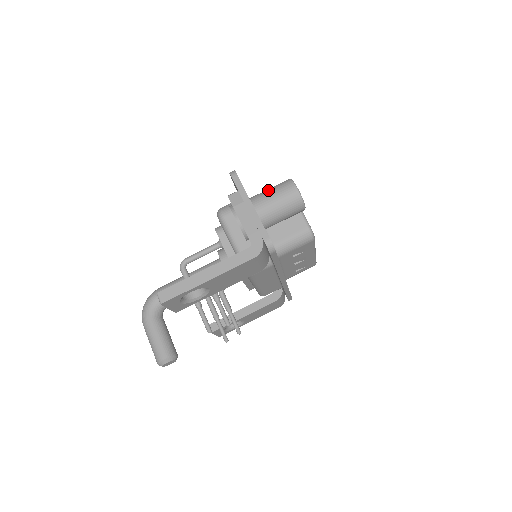
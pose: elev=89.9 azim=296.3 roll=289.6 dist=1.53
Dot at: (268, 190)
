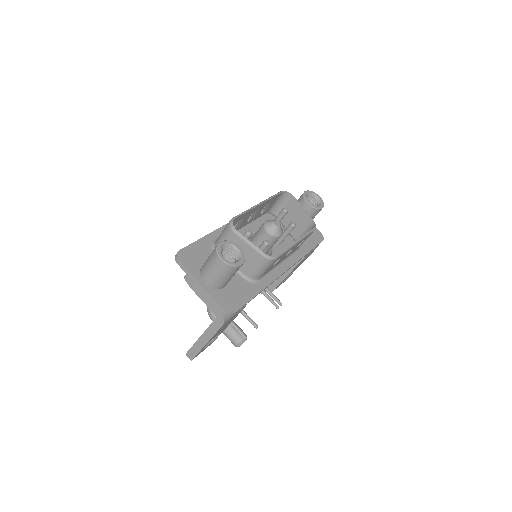
Dot at: (206, 263)
